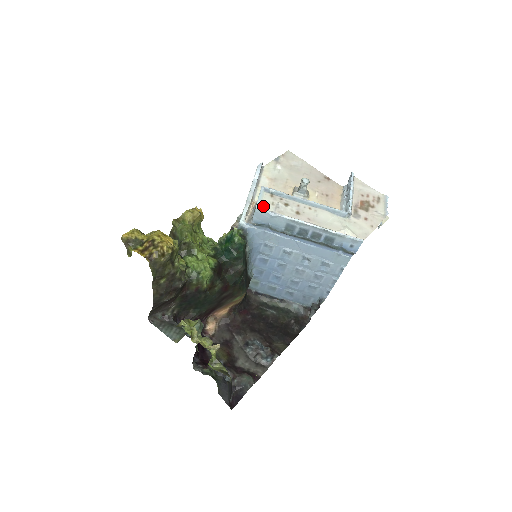
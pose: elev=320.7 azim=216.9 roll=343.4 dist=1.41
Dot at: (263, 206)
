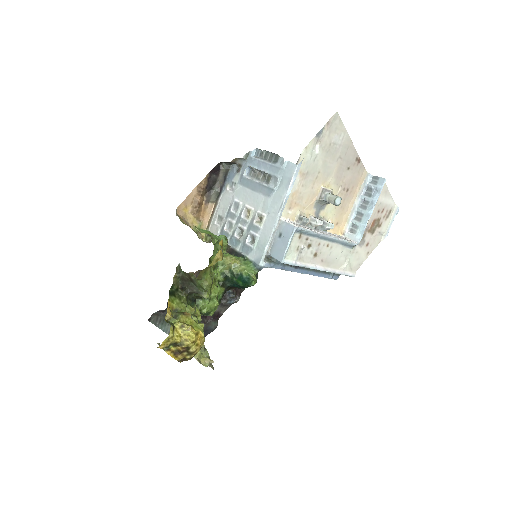
Dot at: (288, 255)
